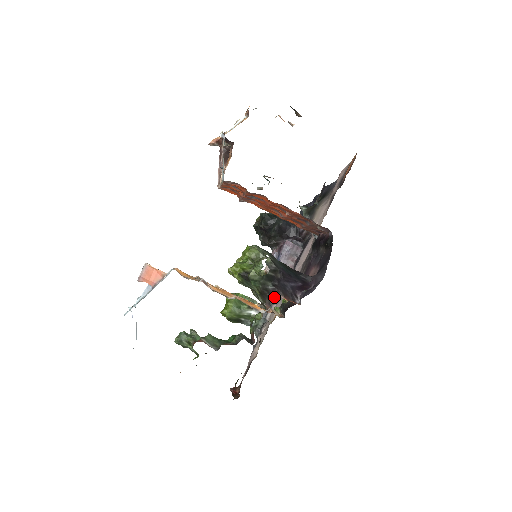
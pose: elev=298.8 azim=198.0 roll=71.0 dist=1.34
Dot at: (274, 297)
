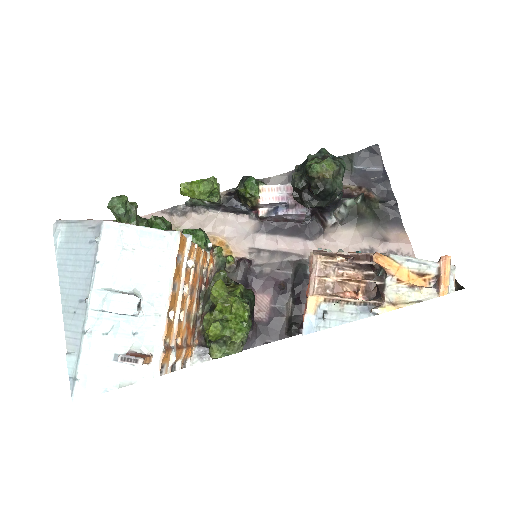
Dot at: occluded
